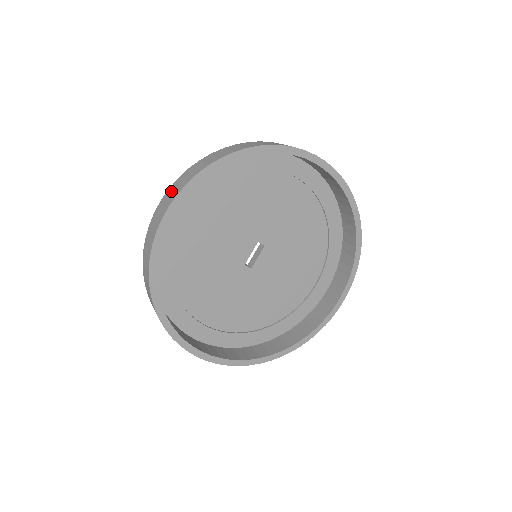
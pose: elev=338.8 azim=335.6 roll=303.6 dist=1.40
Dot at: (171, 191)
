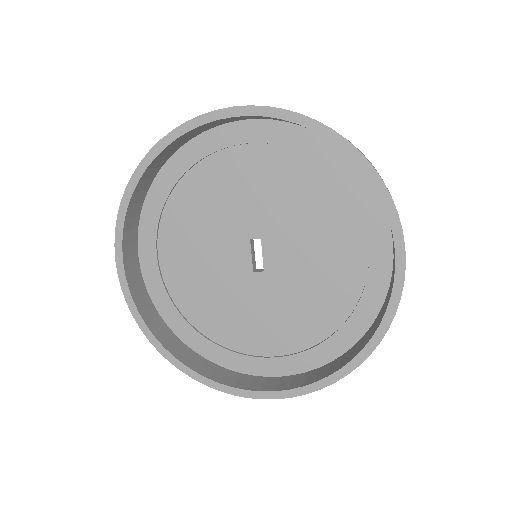
Dot at: occluded
